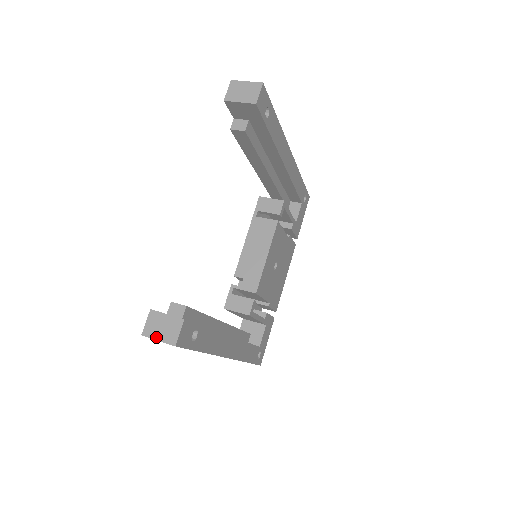
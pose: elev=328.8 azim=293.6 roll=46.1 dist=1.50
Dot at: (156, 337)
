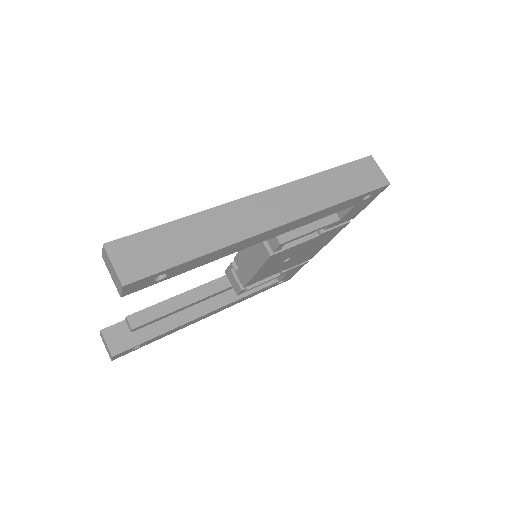
Dot at: (105, 346)
